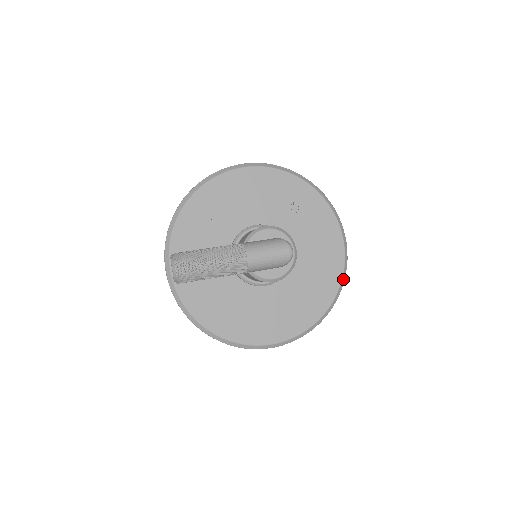
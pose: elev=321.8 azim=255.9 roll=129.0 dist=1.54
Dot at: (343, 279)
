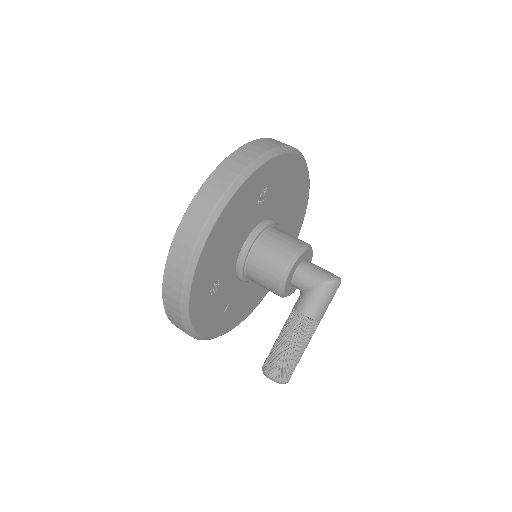
Dot at: occluded
